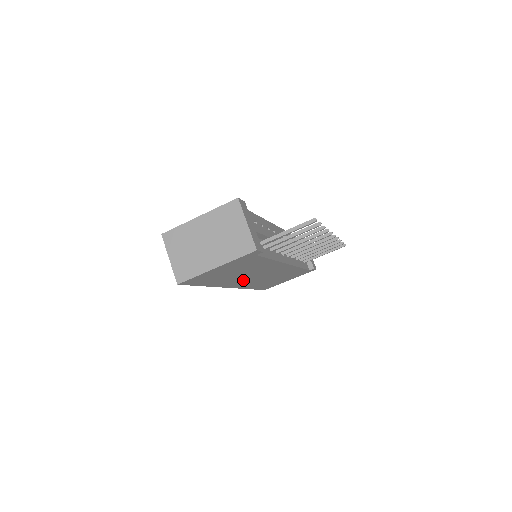
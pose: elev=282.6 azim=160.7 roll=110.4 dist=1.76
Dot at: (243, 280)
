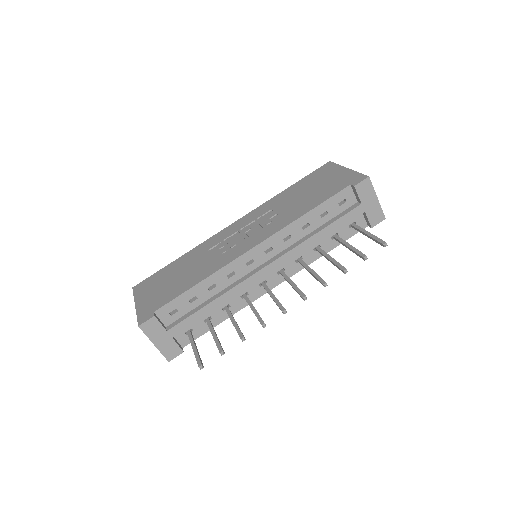
Dot at: occluded
